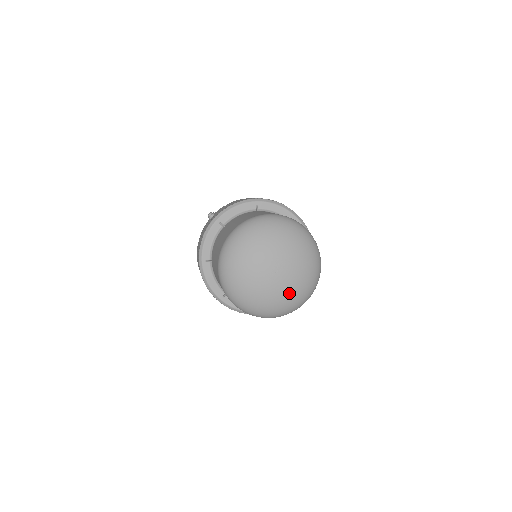
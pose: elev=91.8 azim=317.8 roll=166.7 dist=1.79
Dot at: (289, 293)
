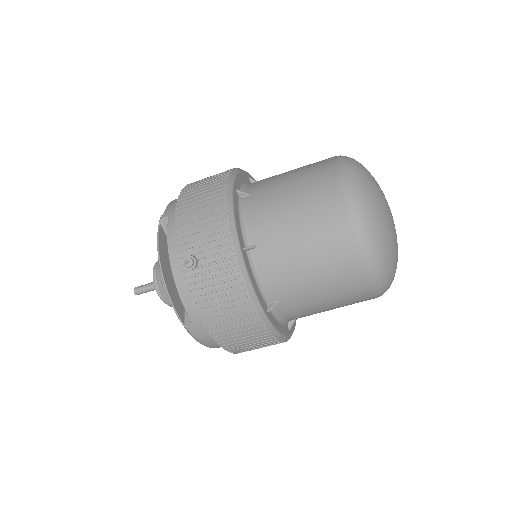
Dot at: occluded
